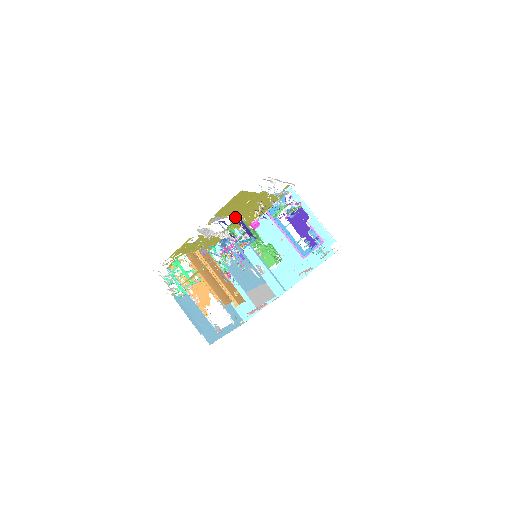
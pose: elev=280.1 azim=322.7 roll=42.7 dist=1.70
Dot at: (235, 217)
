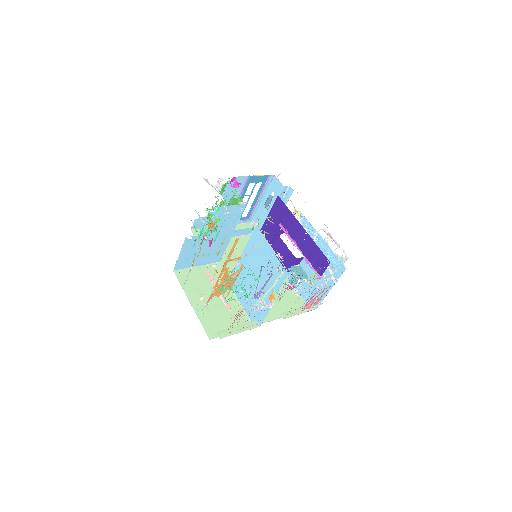
Dot at: occluded
